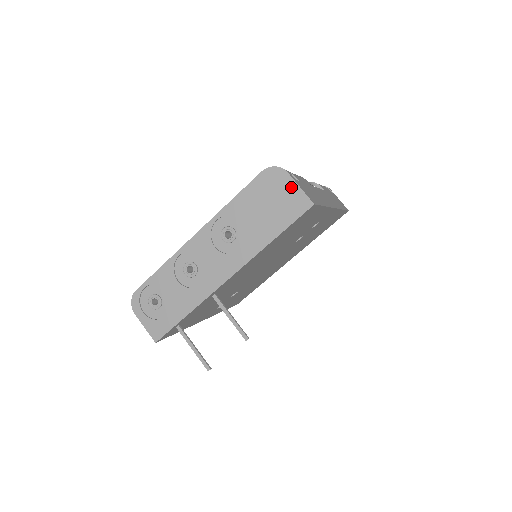
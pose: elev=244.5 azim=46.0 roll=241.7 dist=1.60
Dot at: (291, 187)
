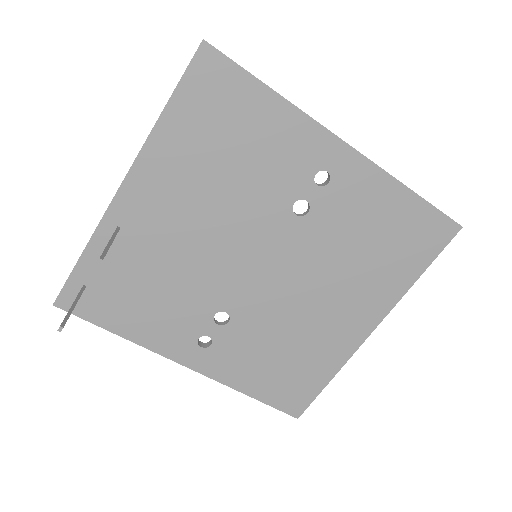
Dot at: occluded
